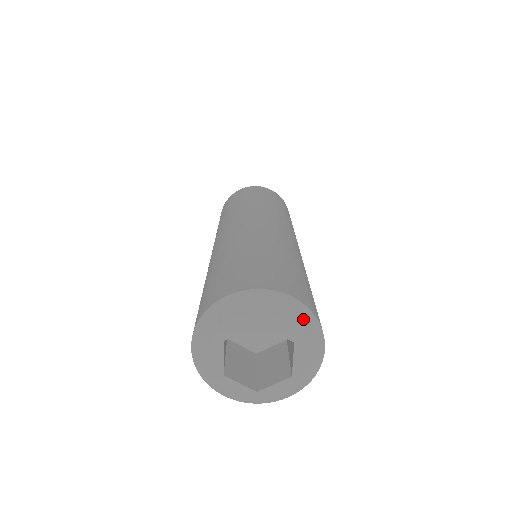
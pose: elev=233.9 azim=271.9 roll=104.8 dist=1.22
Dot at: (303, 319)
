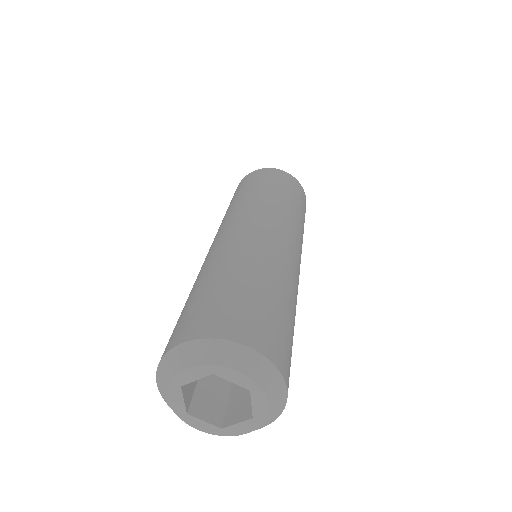
Dot at: (258, 368)
